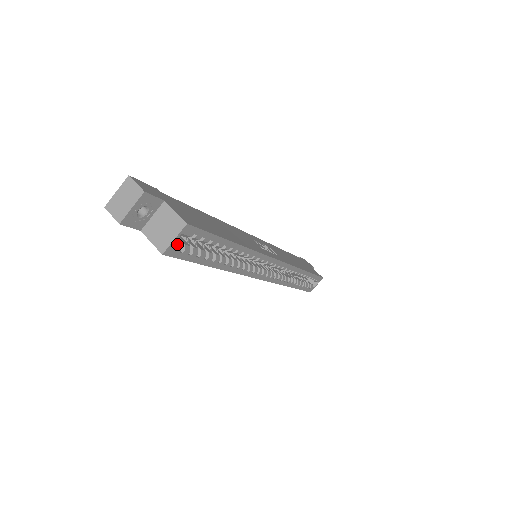
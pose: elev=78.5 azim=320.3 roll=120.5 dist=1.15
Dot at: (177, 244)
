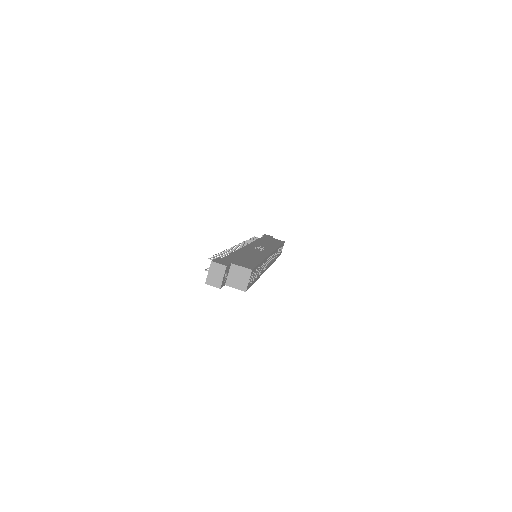
Dot at: occluded
